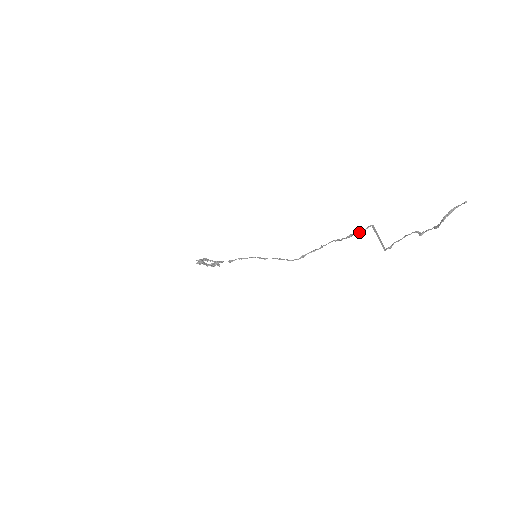
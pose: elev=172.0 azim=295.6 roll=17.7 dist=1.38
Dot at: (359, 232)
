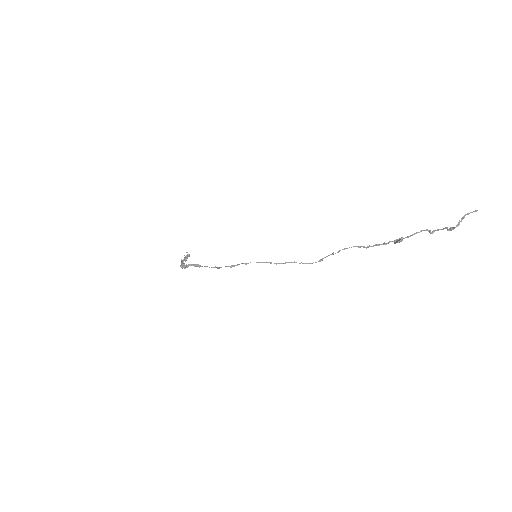
Dot at: (388, 243)
